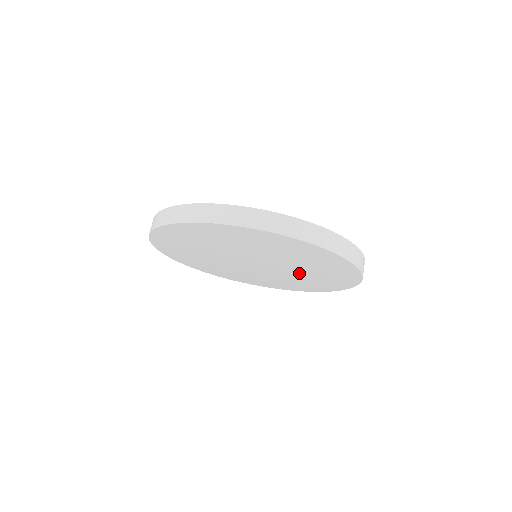
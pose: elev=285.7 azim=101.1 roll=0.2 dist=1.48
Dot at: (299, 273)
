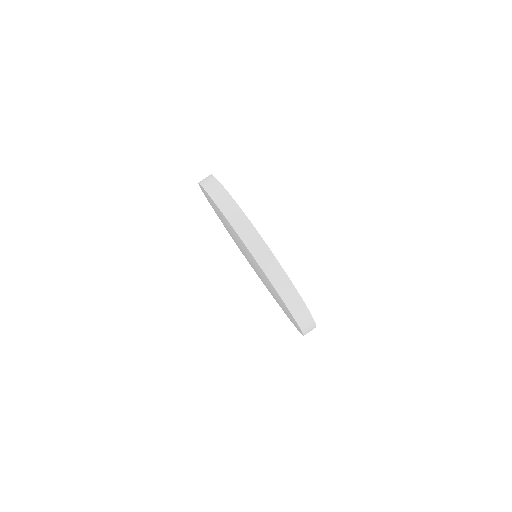
Dot at: occluded
